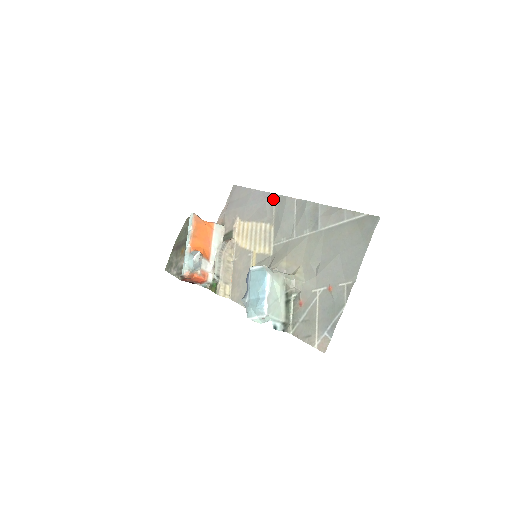
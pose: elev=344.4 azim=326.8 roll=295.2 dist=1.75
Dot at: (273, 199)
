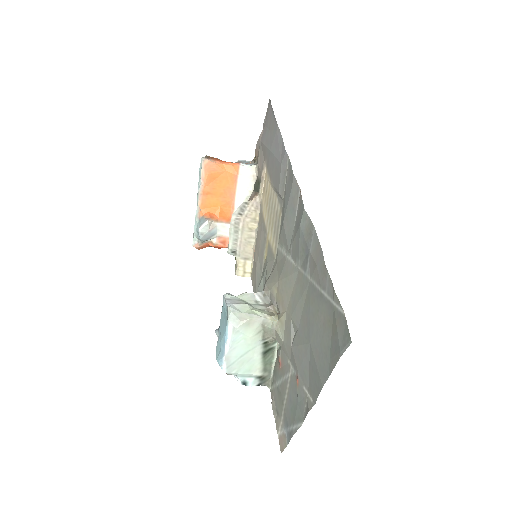
Dot at: (286, 165)
